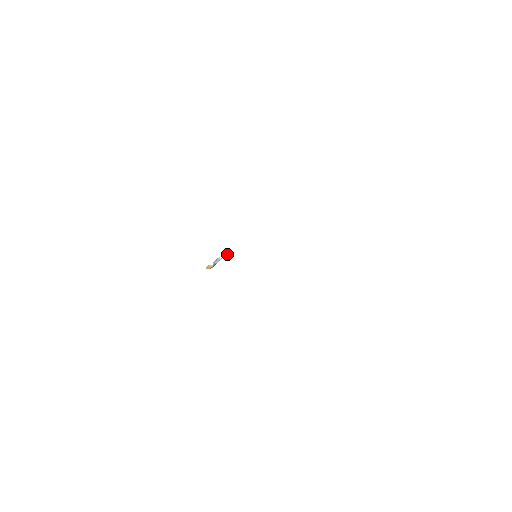
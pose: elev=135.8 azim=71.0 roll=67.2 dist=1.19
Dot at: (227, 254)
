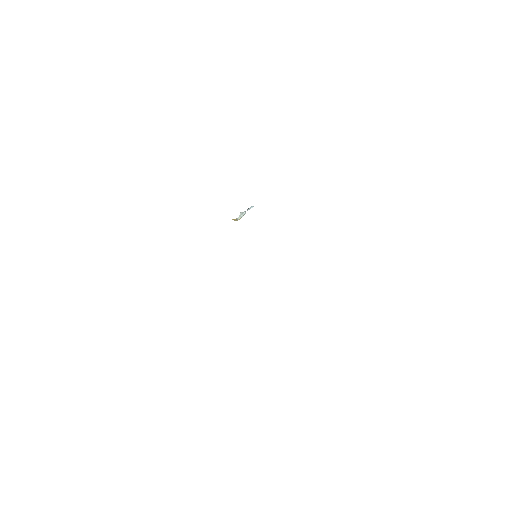
Dot at: (253, 206)
